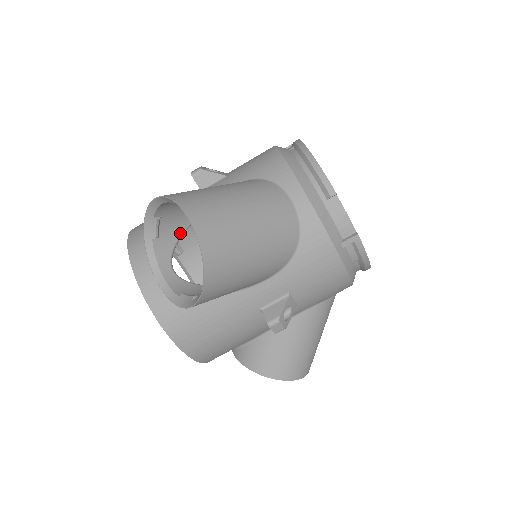
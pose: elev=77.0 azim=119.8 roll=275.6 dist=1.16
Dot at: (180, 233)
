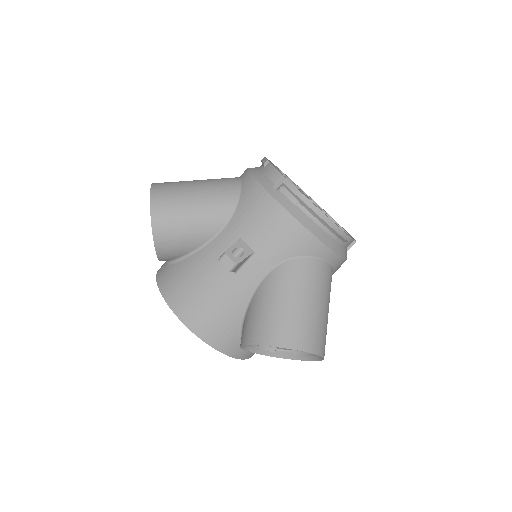
Dot at: occluded
